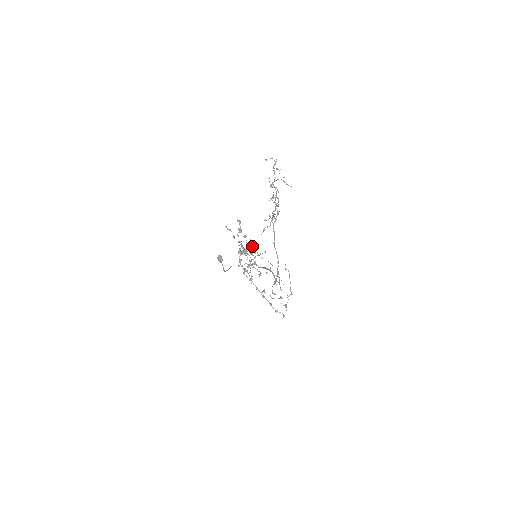
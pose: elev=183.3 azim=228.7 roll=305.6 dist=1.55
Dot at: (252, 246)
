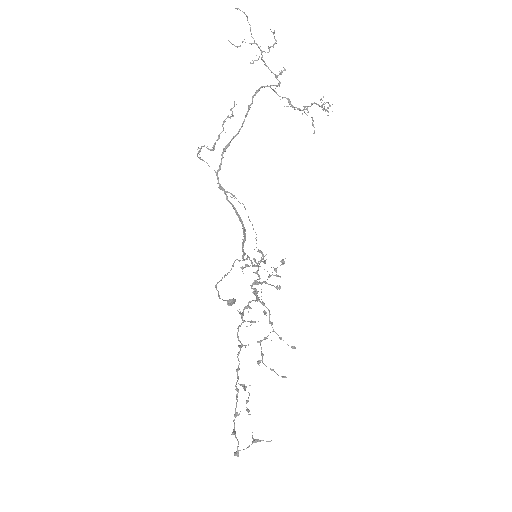
Dot at: occluded
